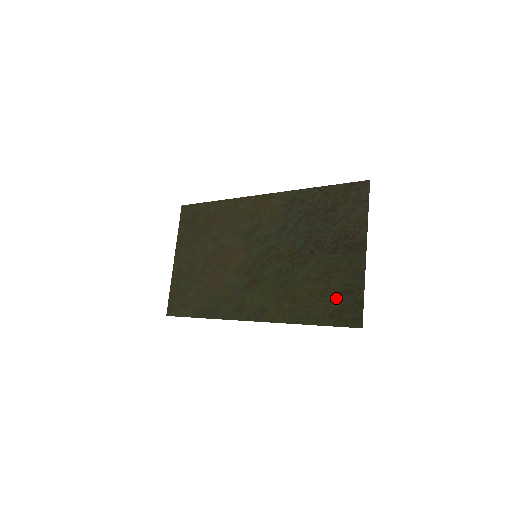
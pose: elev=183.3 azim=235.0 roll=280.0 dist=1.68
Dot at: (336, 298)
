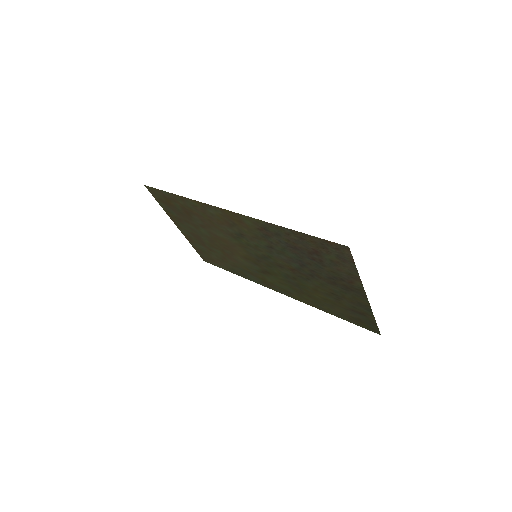
Dot at: (350, 312)
